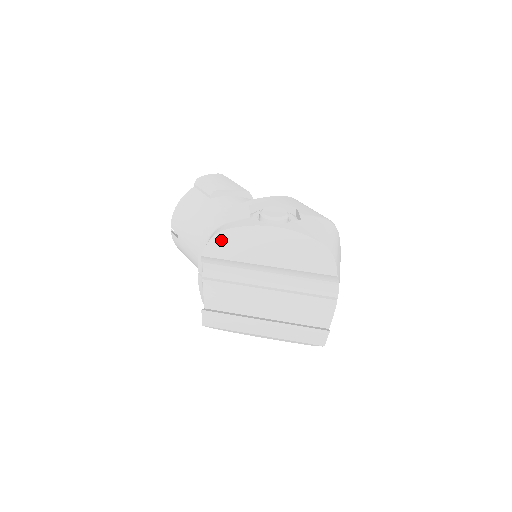
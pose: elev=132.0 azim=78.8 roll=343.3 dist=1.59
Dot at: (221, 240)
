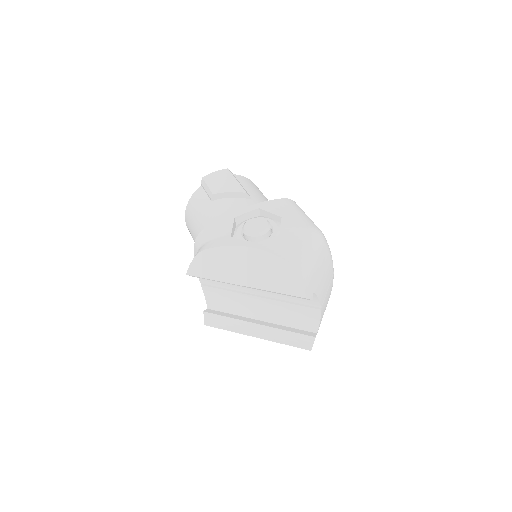
Dot at: (202, 260)
